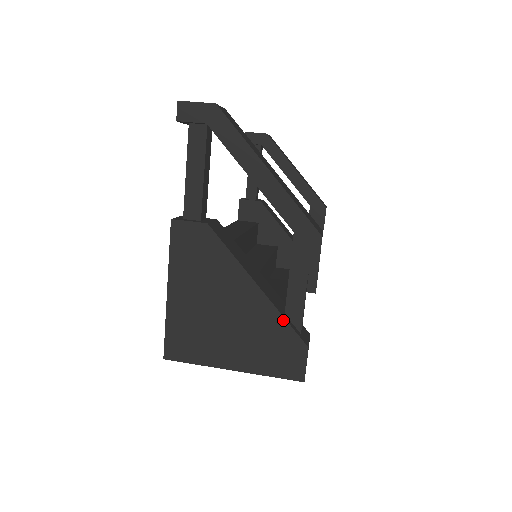
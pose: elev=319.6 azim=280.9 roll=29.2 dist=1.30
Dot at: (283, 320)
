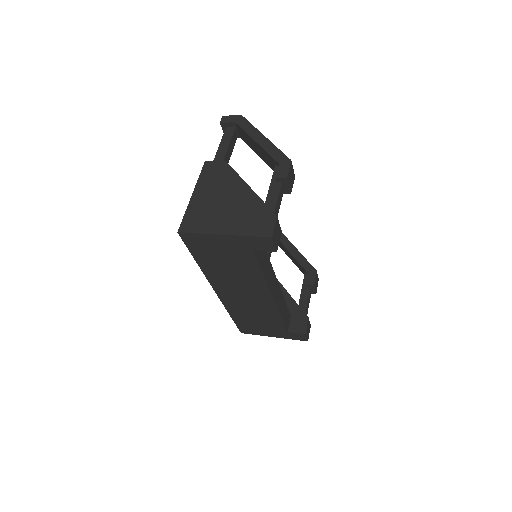
Dot at: (262, 203)
